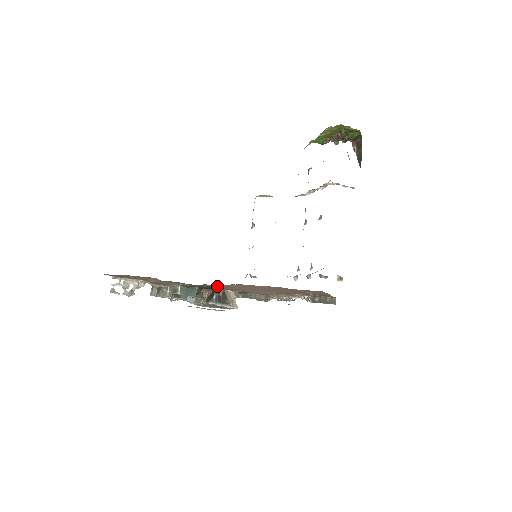
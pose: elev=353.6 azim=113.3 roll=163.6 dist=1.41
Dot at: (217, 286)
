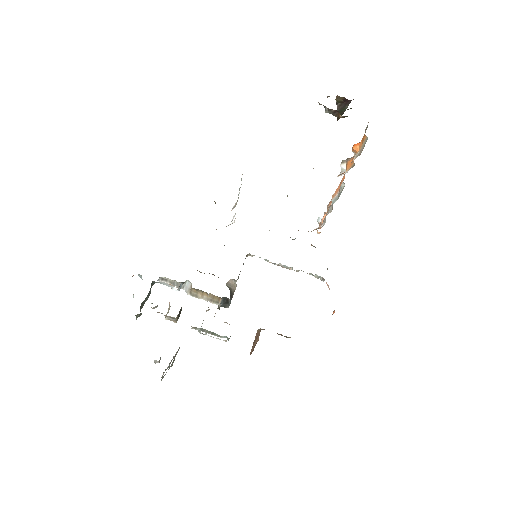
Dot at: occluded
